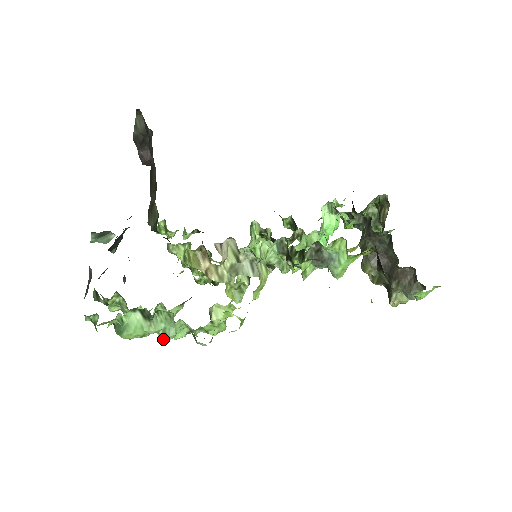
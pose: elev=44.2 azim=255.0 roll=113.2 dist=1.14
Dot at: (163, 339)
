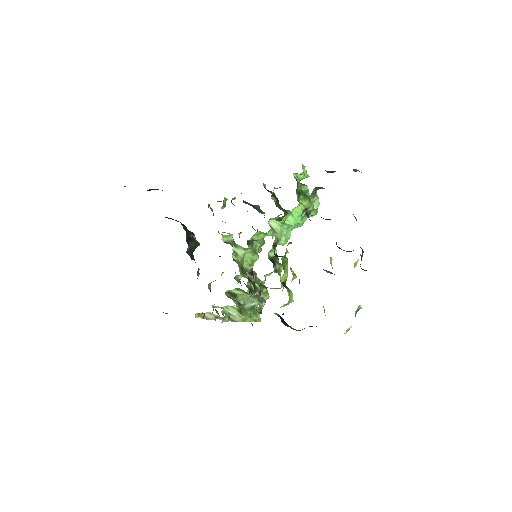
Dot at: occluded
